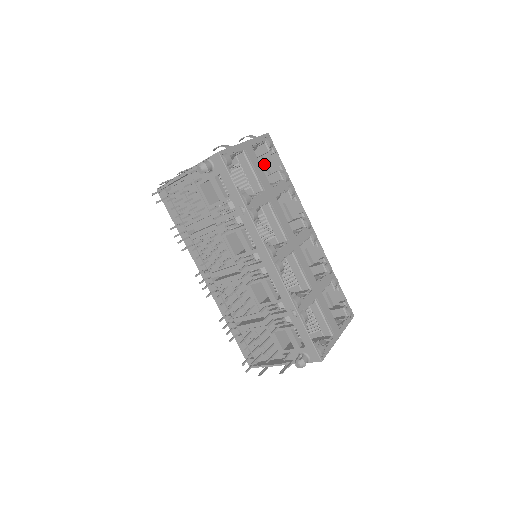
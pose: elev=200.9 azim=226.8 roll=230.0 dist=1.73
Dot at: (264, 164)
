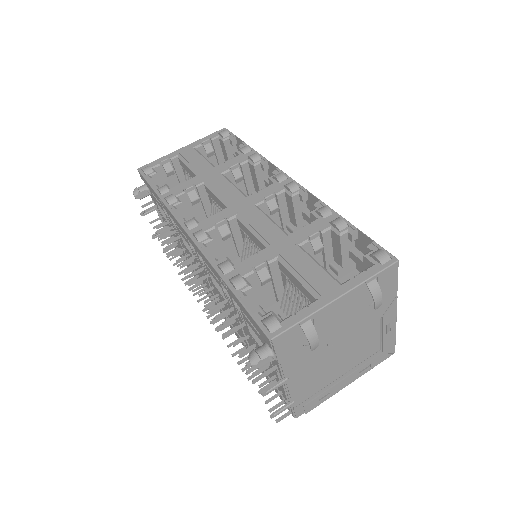
Dot at: occluded
